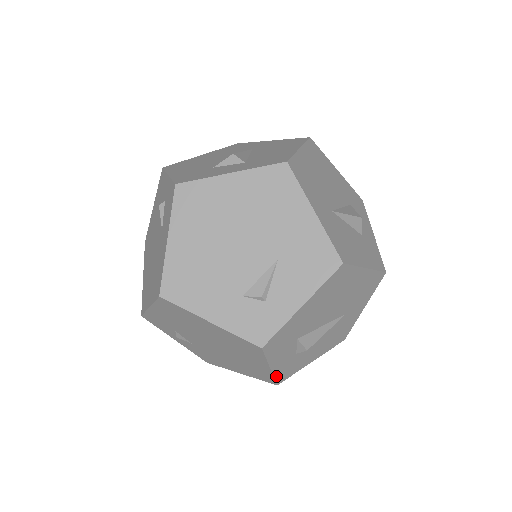
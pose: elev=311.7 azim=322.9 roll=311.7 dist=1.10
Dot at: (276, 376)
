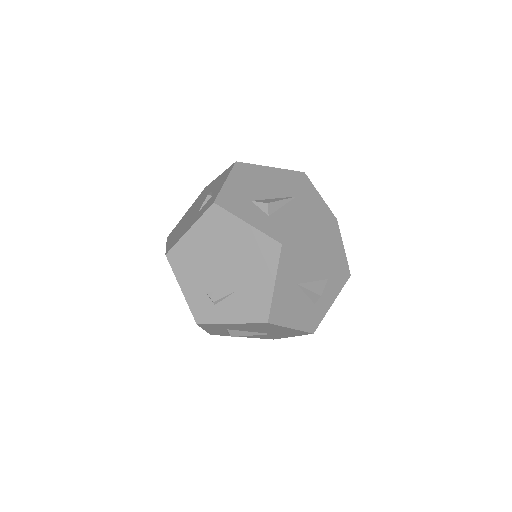
Dot at: (209, 332)
